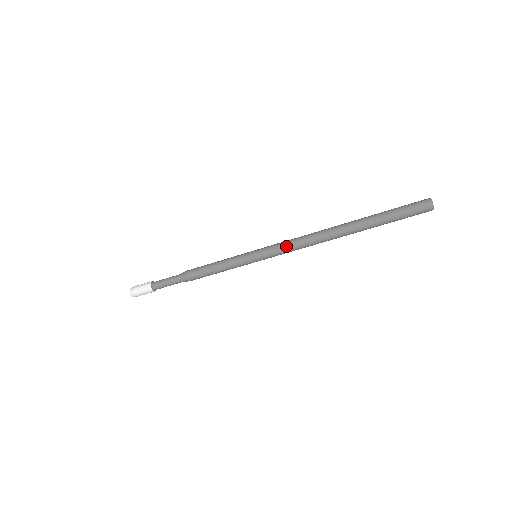
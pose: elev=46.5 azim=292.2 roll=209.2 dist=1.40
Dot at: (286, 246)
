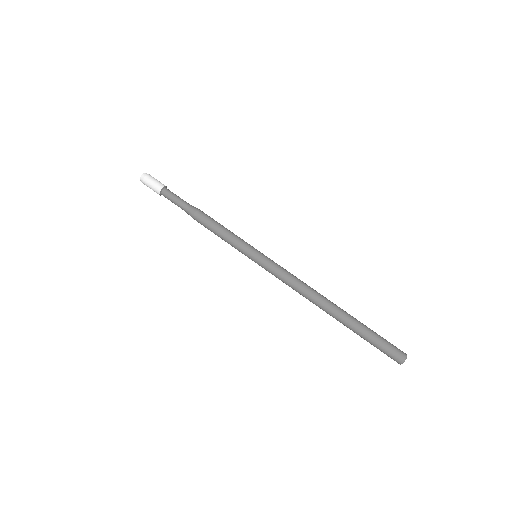
Dot at: occluded
